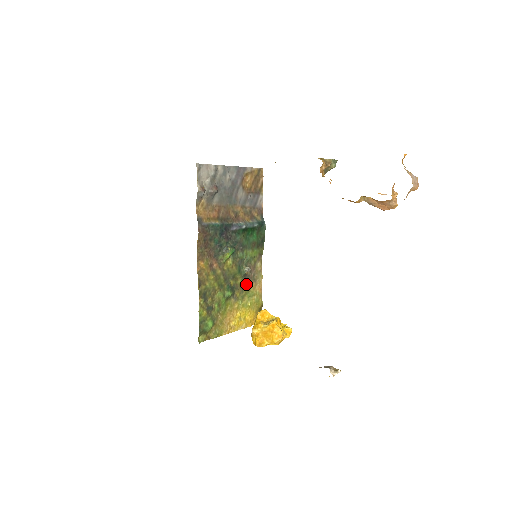
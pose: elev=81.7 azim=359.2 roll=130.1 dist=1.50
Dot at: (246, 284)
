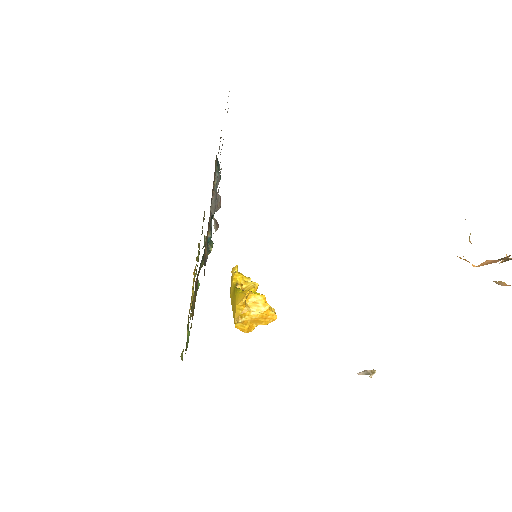
Dot at: occluded
